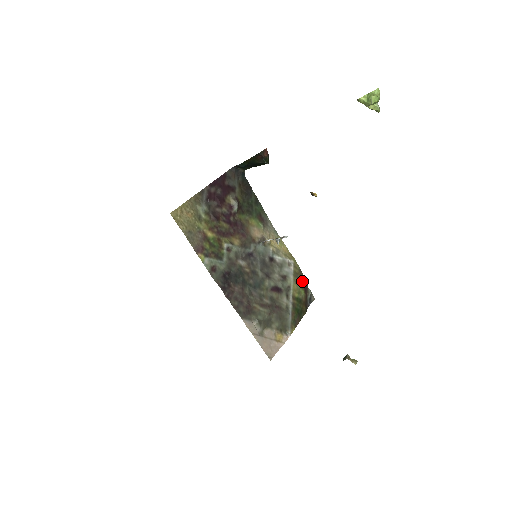
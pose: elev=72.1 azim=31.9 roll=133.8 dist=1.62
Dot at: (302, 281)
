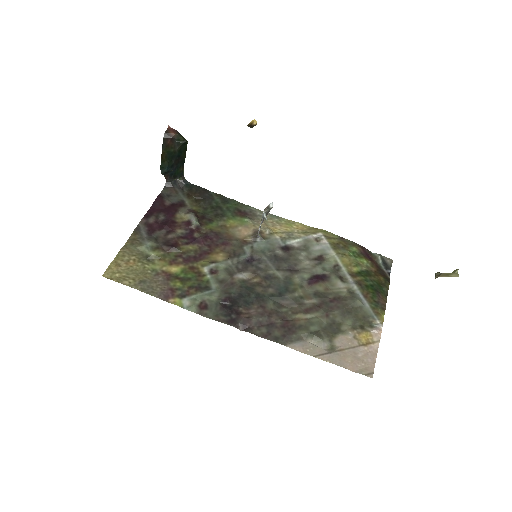
Dot at: (353, 249)
